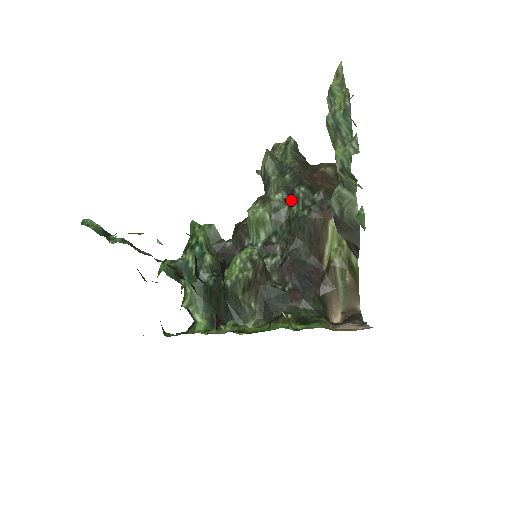
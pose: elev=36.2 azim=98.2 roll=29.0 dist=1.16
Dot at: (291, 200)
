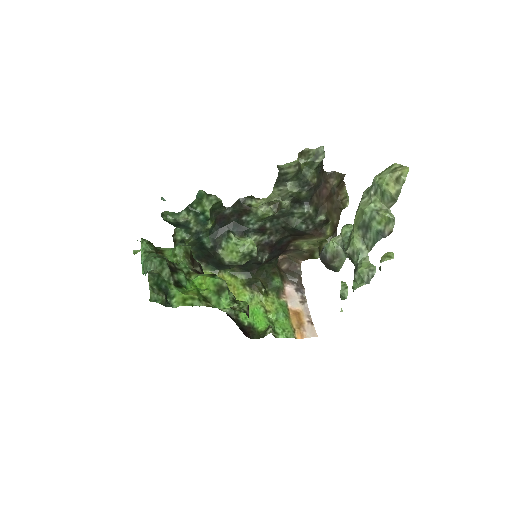
Dot at: (296, 209)
